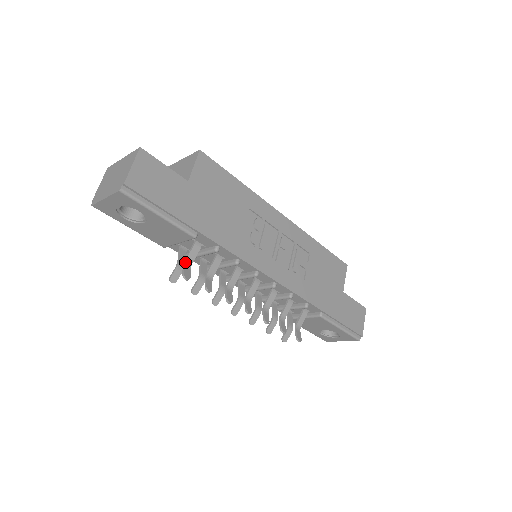
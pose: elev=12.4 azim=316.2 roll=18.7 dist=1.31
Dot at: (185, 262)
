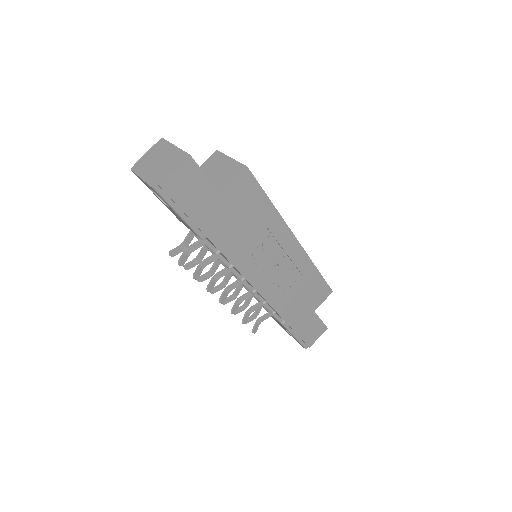
Dot at: (187, 249)
